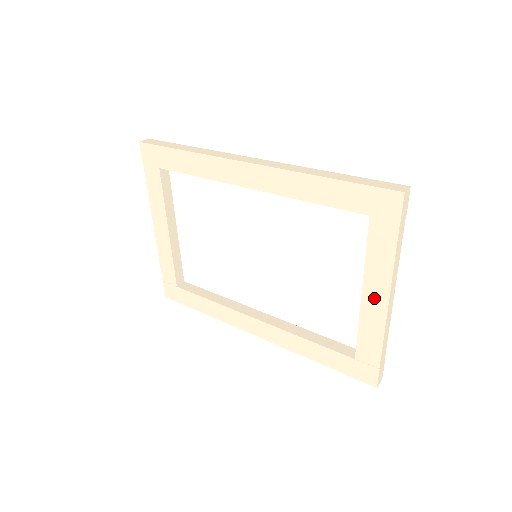
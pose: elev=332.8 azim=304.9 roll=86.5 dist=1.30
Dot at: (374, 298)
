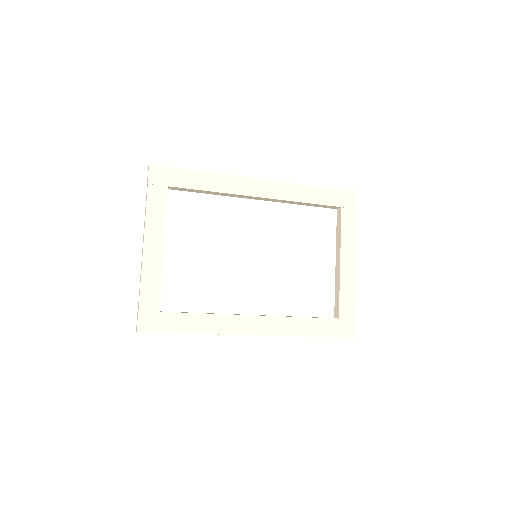
Dot at: (348, 262)
